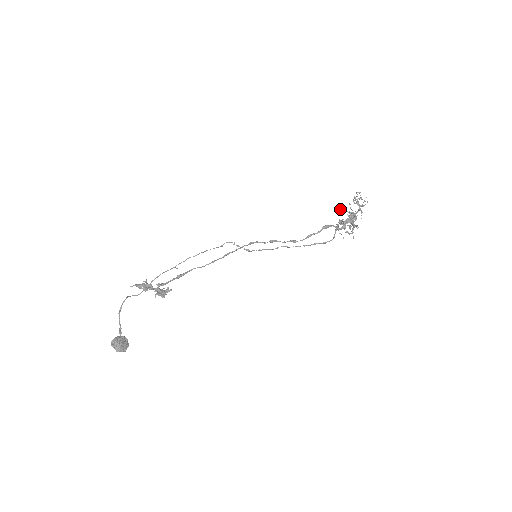
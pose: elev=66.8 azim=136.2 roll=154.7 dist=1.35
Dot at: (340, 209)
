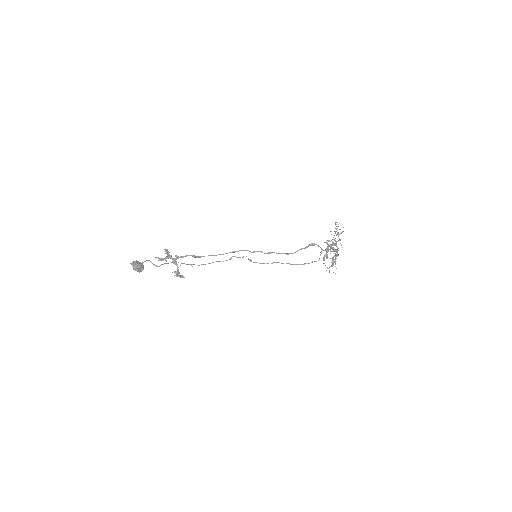
Dot at: (325, 242)
